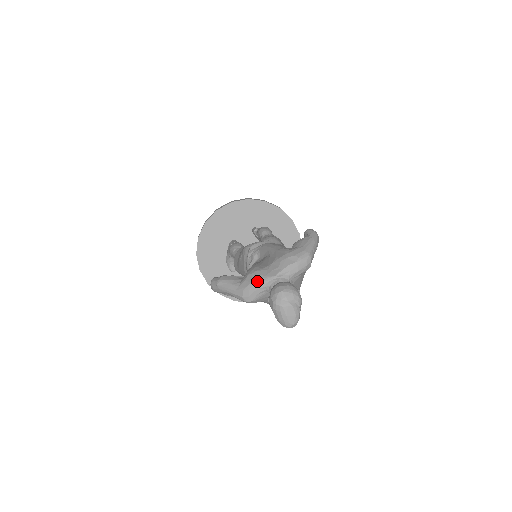
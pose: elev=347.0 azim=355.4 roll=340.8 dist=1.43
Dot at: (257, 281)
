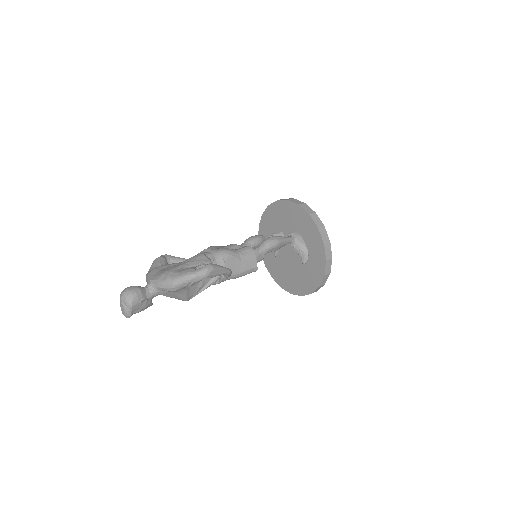
Dot at: (147, 275)
